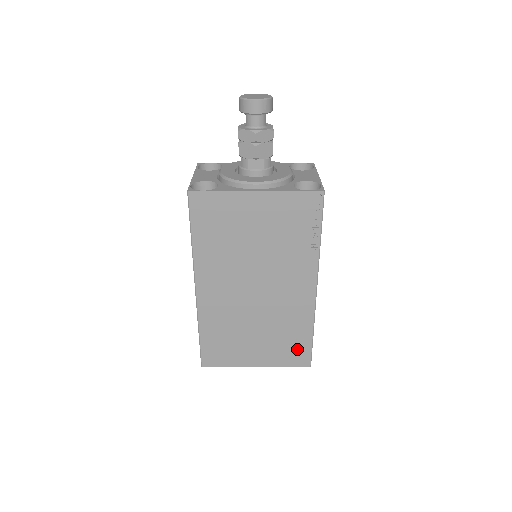
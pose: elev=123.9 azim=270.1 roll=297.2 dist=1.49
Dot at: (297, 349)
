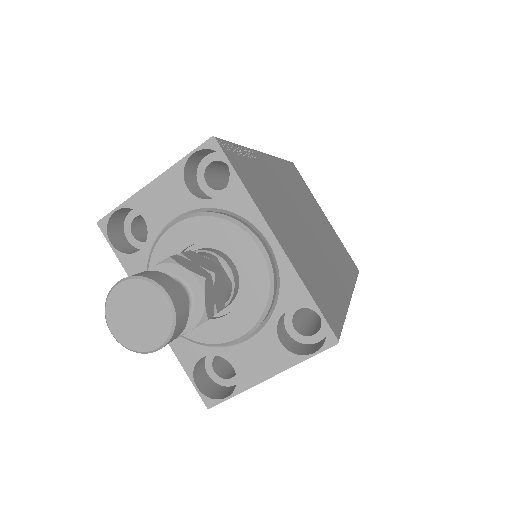
Dot at: occluded
